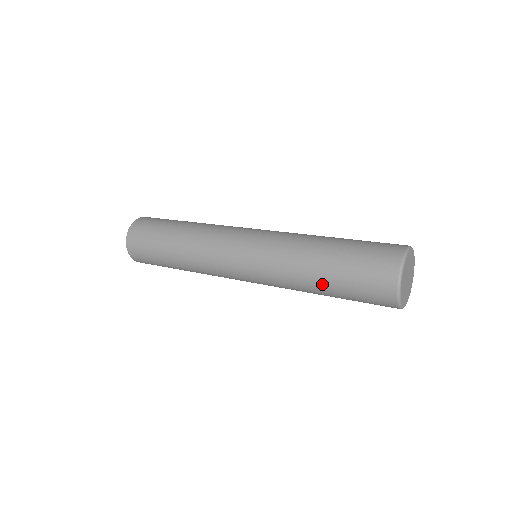
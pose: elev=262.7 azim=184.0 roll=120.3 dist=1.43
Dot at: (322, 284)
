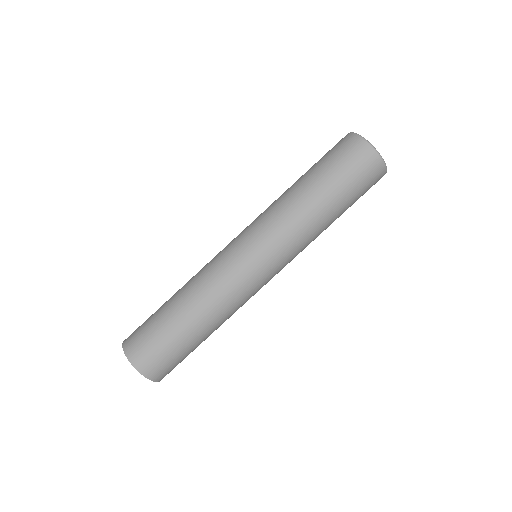
Dot at: (336, 216)
